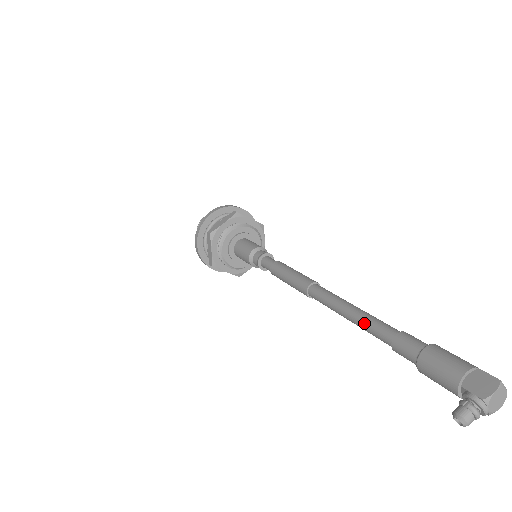
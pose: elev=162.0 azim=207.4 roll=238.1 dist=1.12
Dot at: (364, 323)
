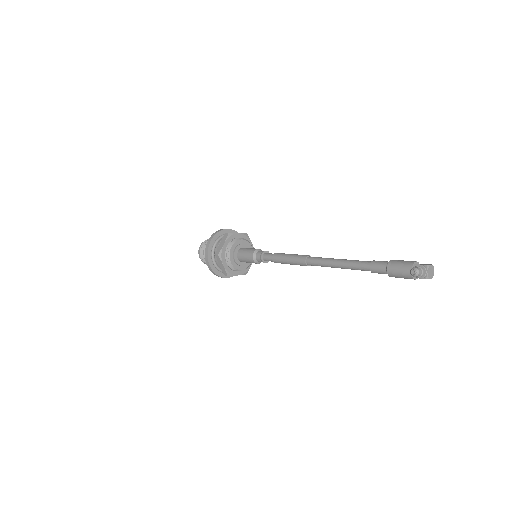
Dot at: (351, 261)
